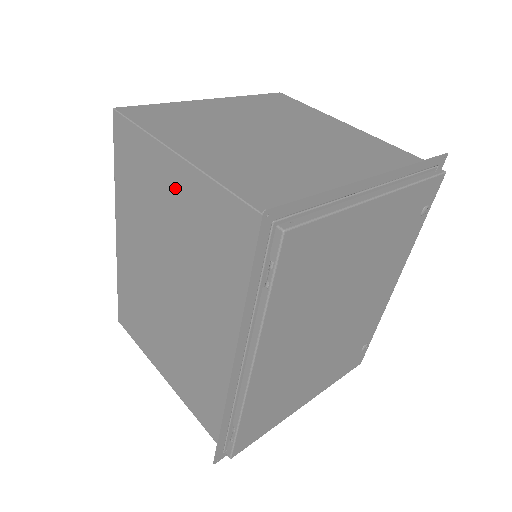
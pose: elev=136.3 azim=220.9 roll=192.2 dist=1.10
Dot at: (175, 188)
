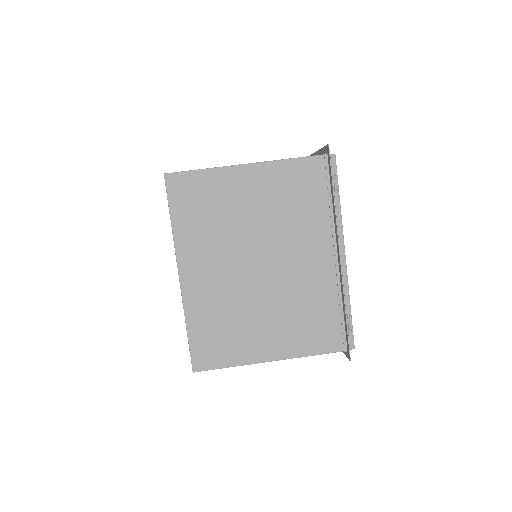
Dot at: (248, 187)
